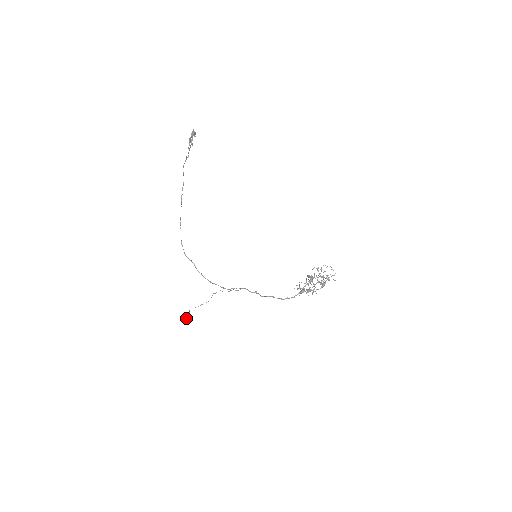
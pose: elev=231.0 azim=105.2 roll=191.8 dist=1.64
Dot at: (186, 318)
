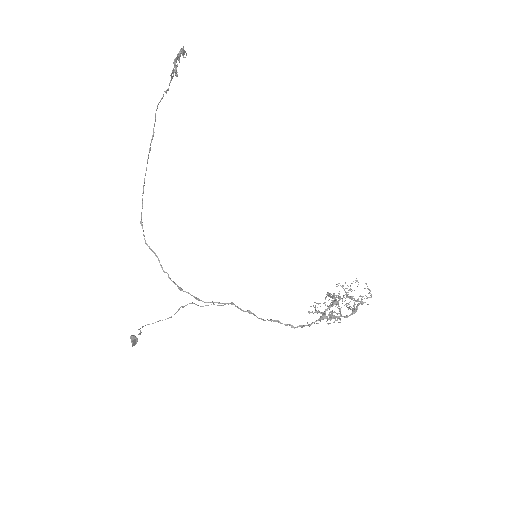
Dot at: (135, 341)
